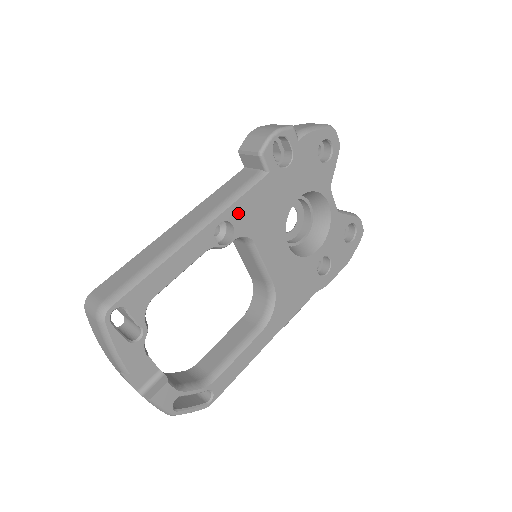
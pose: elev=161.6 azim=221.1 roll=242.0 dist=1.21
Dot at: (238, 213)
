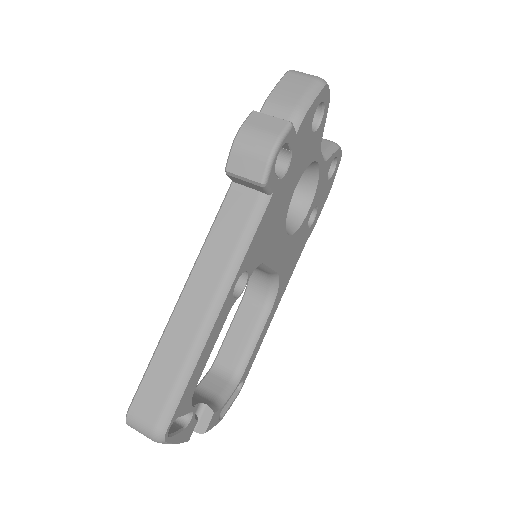
Dot at: (250, 257)
